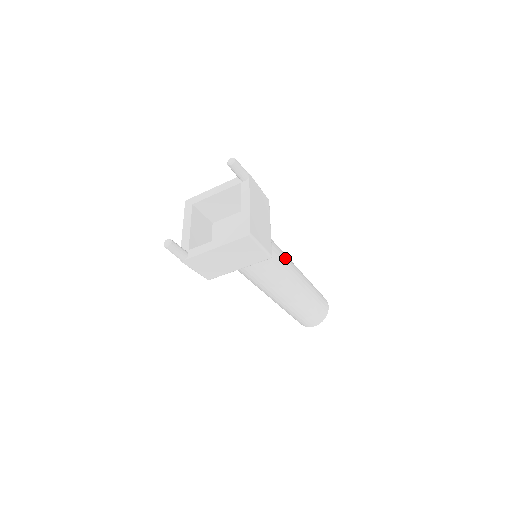
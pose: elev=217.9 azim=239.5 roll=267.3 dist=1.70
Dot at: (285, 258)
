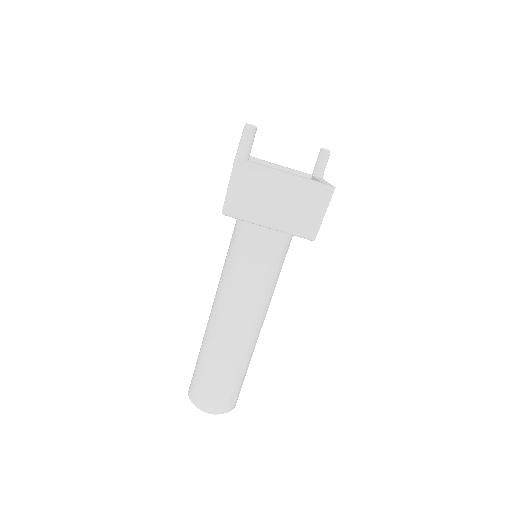
Dot at: occluded
